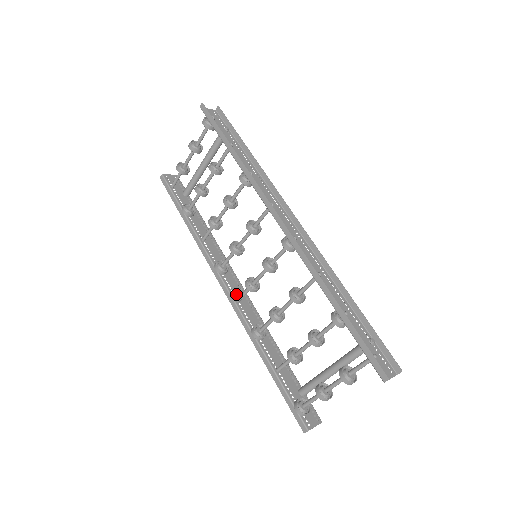
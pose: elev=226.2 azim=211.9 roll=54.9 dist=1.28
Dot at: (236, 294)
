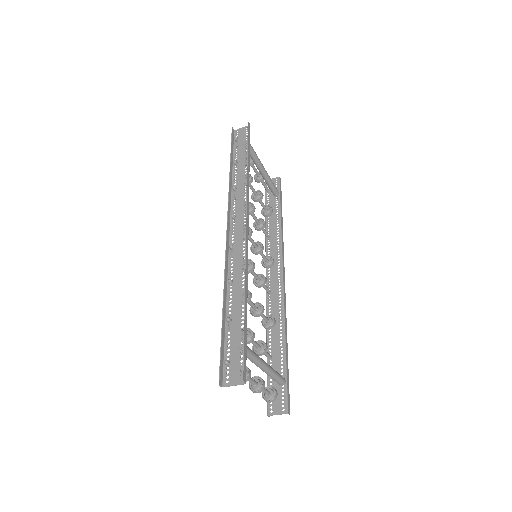
Dot at: (271, 286)
